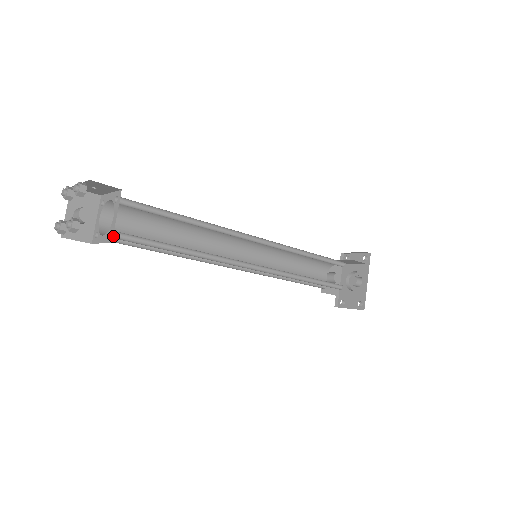
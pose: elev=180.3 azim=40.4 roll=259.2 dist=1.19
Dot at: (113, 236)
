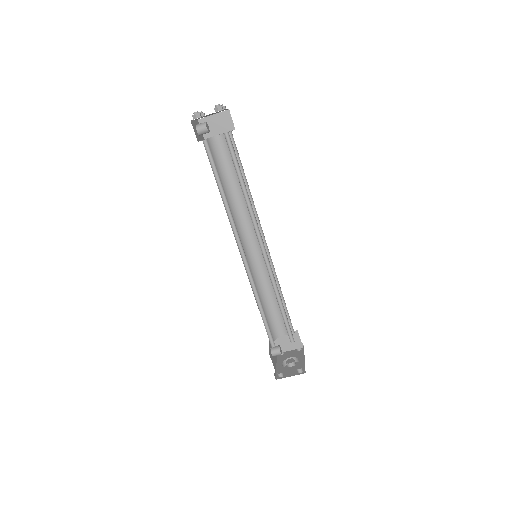
Dot at: (225, 137)
